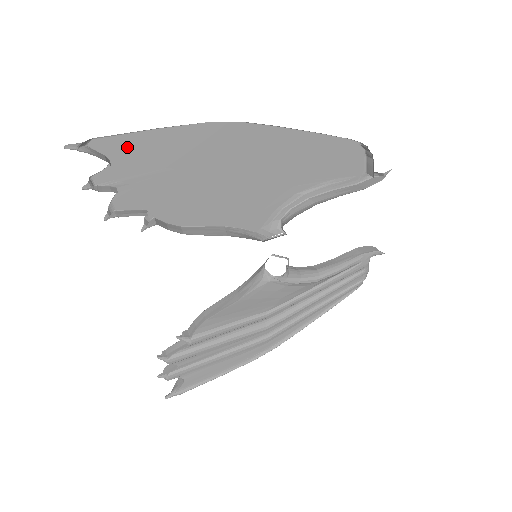
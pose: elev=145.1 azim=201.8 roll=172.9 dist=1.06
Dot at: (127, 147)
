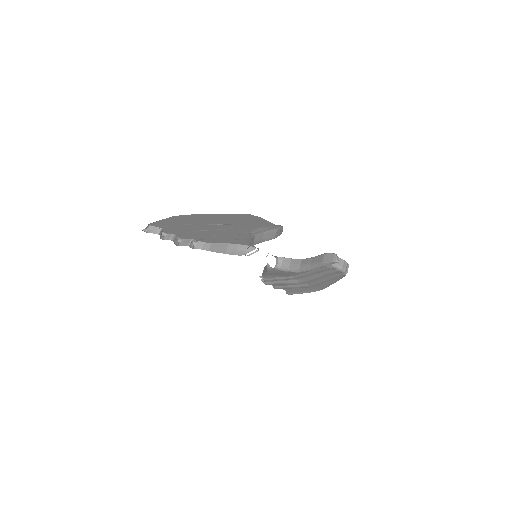
Dot at: (161, 225)
